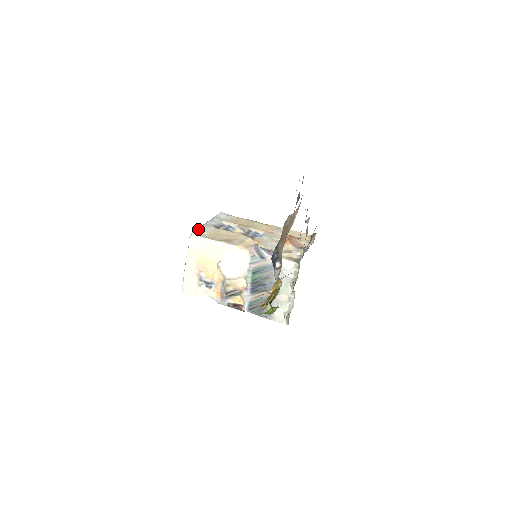
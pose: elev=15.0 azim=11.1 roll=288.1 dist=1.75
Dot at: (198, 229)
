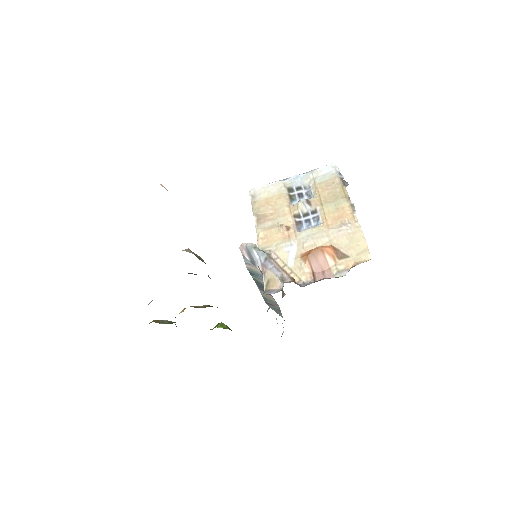
Dot at: (263, 186)
